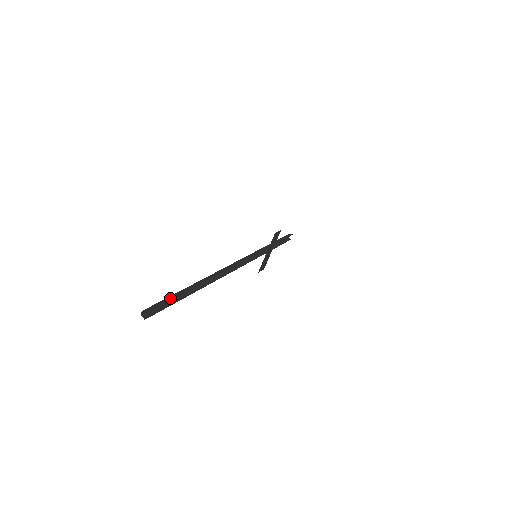
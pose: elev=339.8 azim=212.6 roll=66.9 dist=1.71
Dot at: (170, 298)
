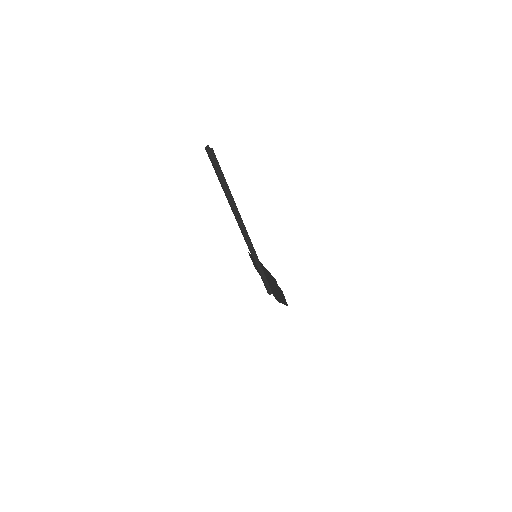
Dot at: occluded
